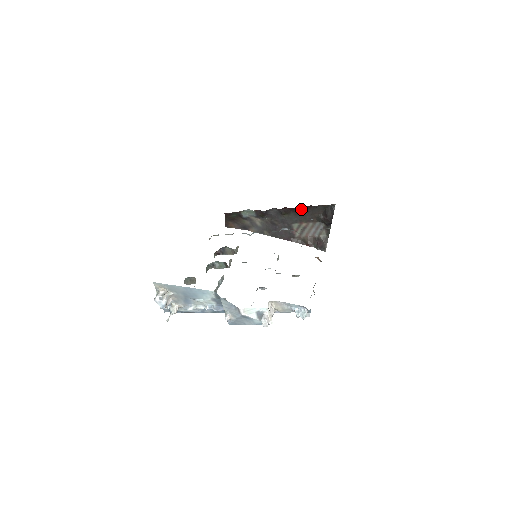
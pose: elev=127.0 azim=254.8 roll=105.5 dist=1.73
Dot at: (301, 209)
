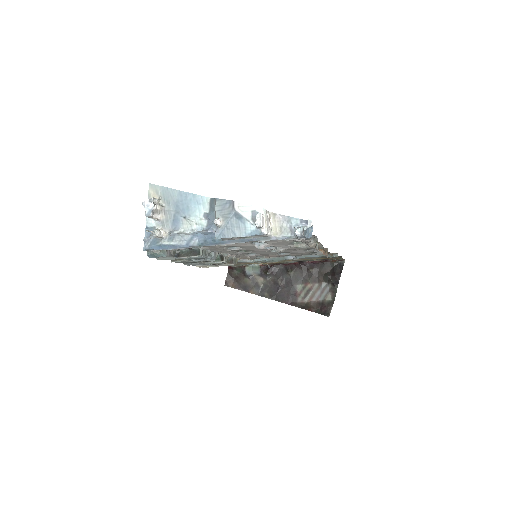
Dot at: (308, 266)
